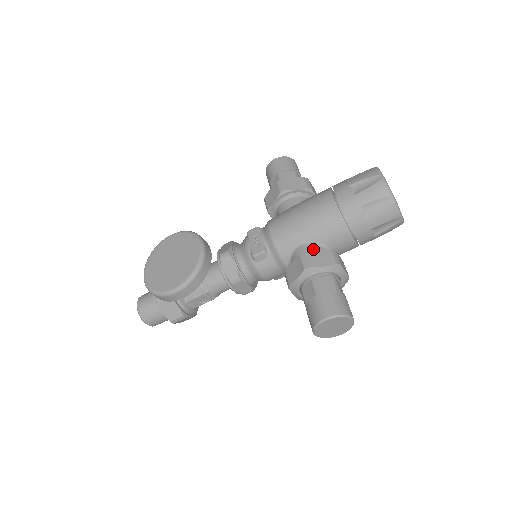
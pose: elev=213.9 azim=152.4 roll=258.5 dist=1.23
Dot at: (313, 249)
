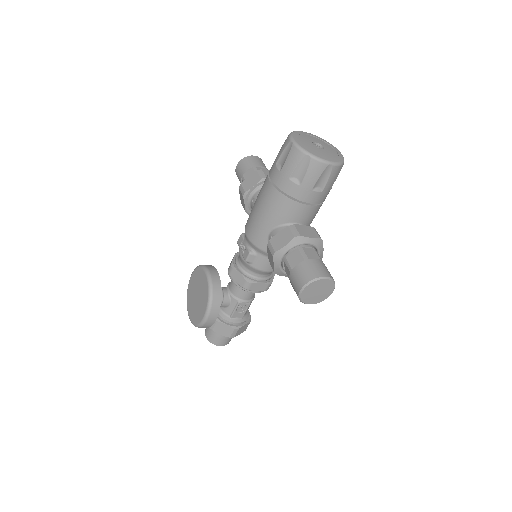
Dot at: occluded
